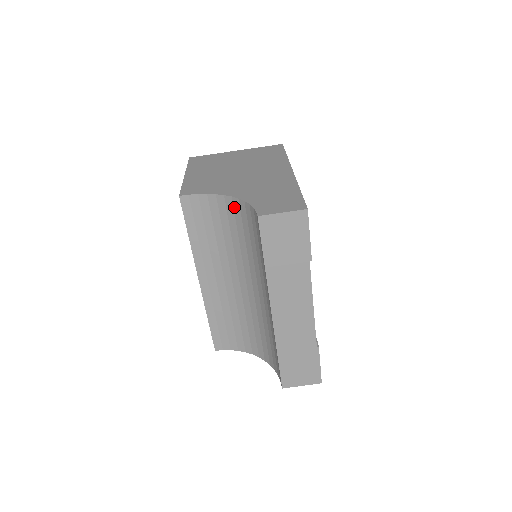
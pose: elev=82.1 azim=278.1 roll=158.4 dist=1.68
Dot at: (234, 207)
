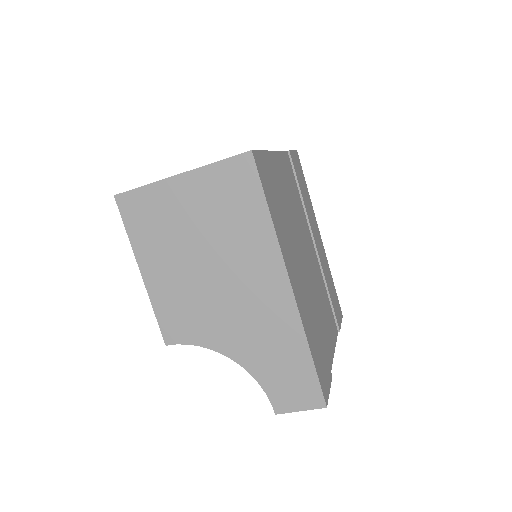
Dot at: occluded
